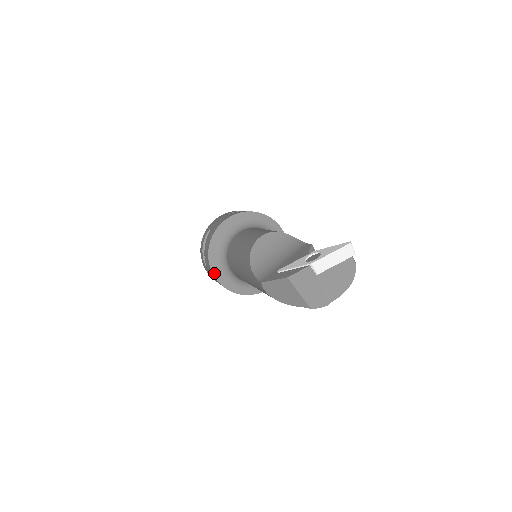
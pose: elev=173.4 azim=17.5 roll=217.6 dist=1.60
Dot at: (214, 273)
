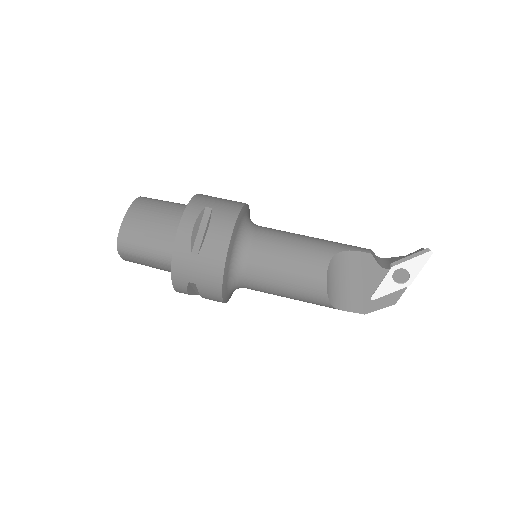
Dot at: occluded
